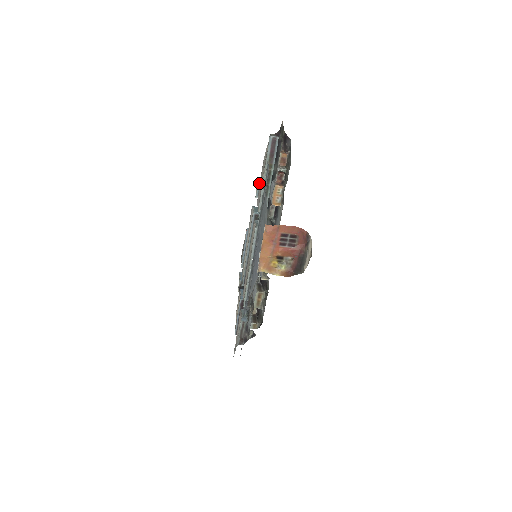
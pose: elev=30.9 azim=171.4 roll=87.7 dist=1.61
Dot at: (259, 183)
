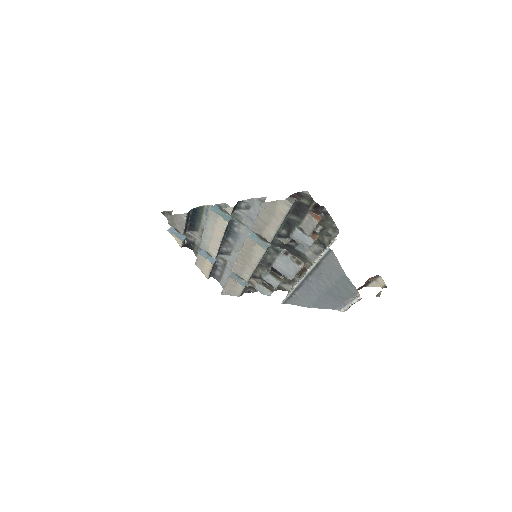
Dot at: (235, 205)
